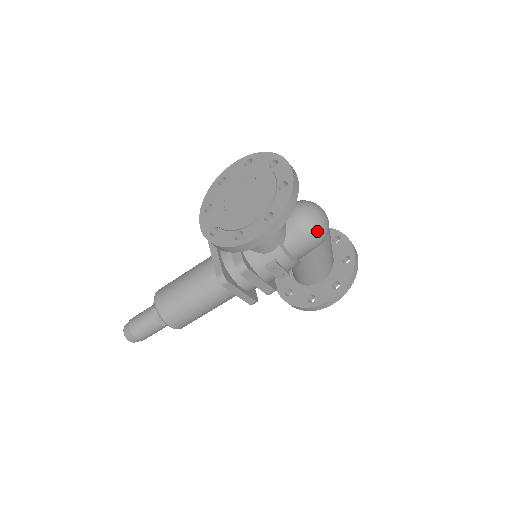
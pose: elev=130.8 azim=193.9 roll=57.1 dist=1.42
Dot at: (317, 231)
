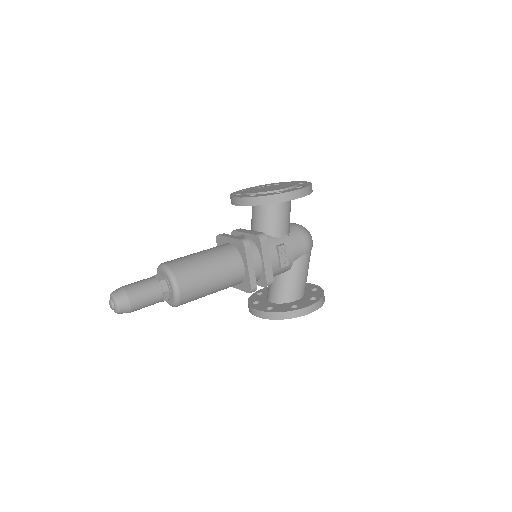
Dot at: (310, 237)
